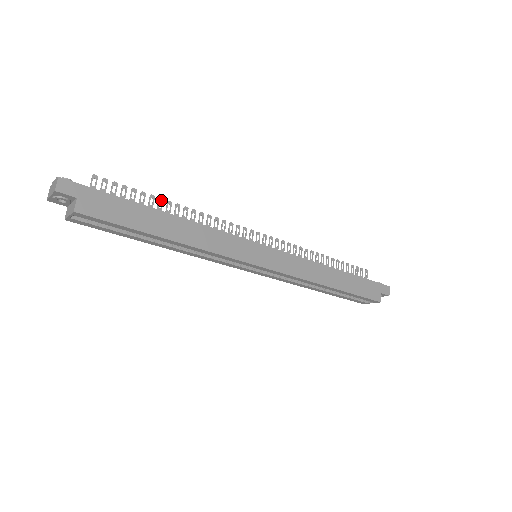
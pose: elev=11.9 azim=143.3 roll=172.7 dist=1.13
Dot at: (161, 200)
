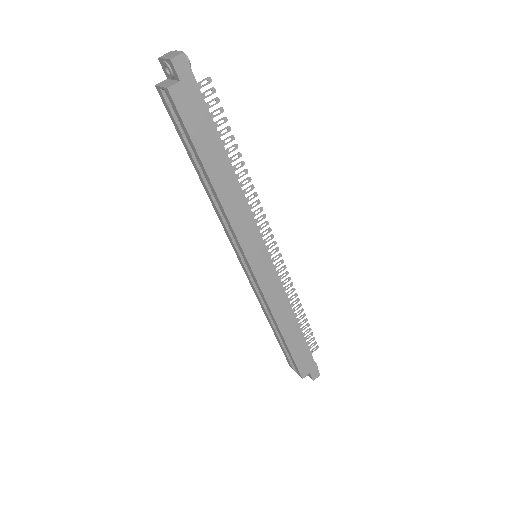
Dot at: (236, 147)
